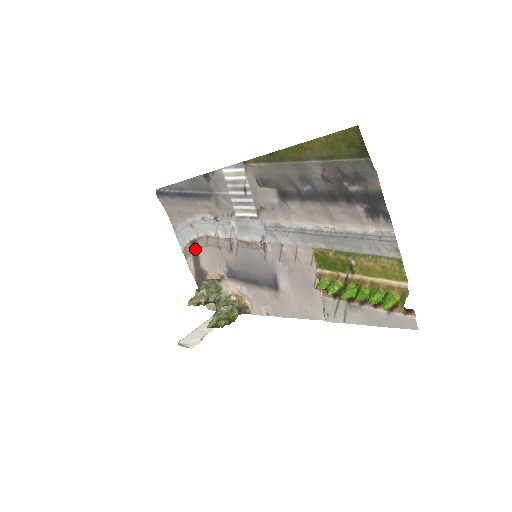
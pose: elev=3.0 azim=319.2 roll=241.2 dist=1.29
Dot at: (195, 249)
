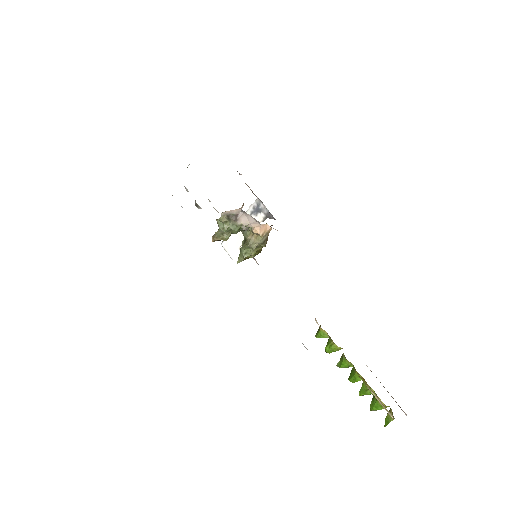
Dot at: occluded
